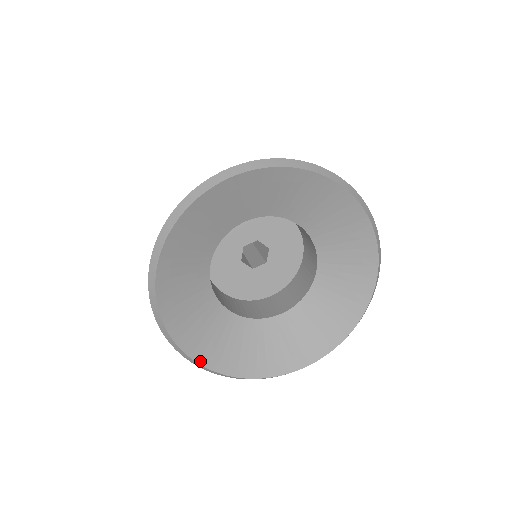
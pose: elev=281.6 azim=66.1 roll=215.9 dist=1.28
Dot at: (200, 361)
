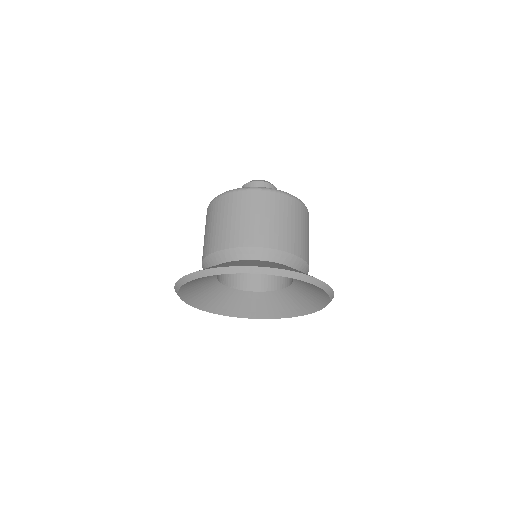
Dot at: (190, 303)
